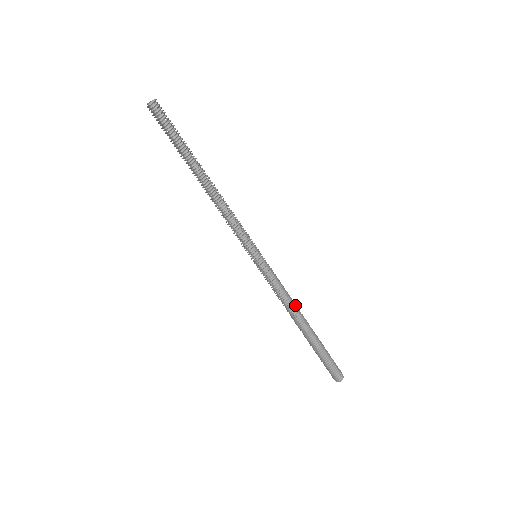
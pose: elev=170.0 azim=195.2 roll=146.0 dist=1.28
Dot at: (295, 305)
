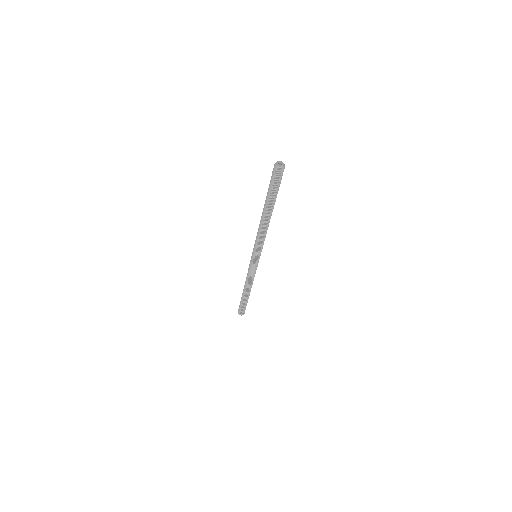
Dot at: (252, 283)
